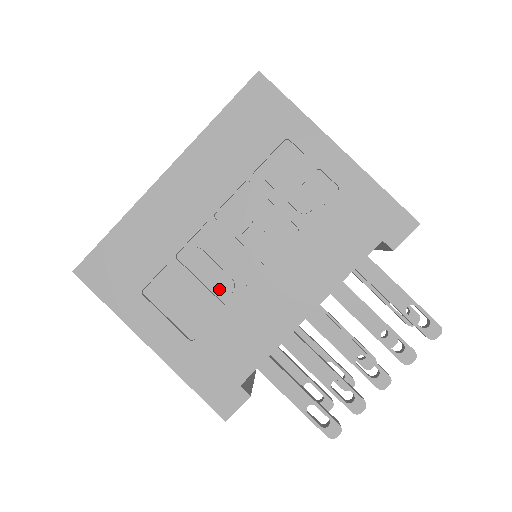
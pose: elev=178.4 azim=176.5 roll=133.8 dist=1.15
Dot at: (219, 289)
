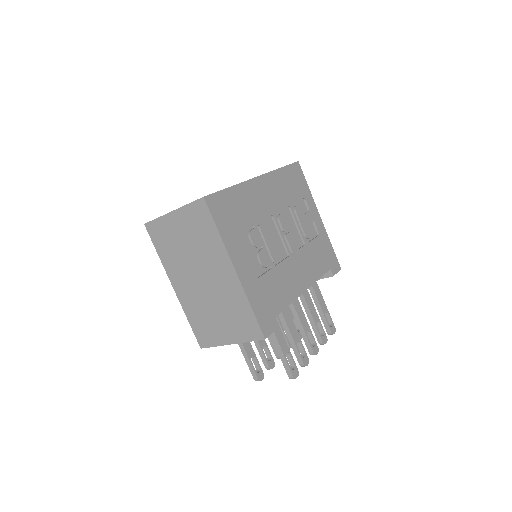
Dot at: (272, 255)
